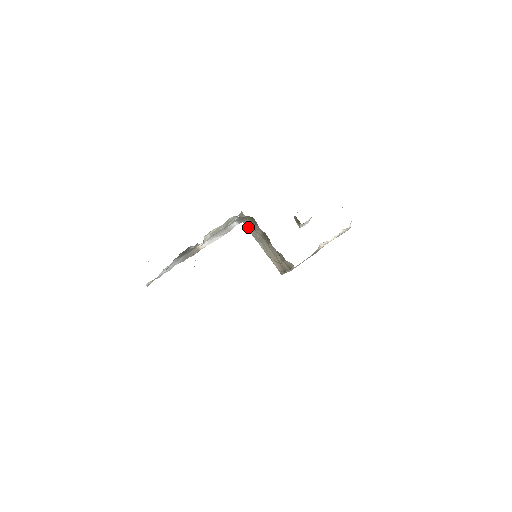
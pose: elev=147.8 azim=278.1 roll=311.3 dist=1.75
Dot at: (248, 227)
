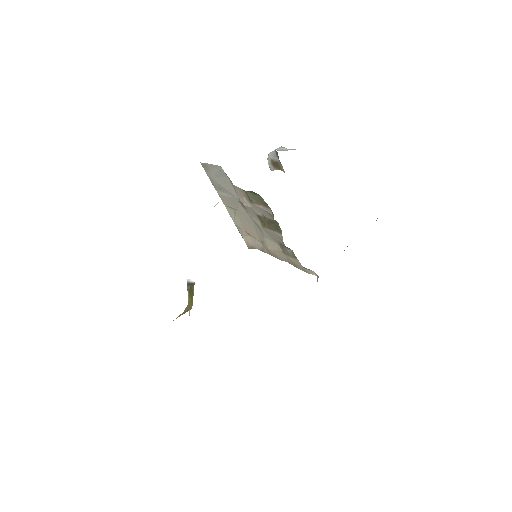
Dot at: (218, 186)
